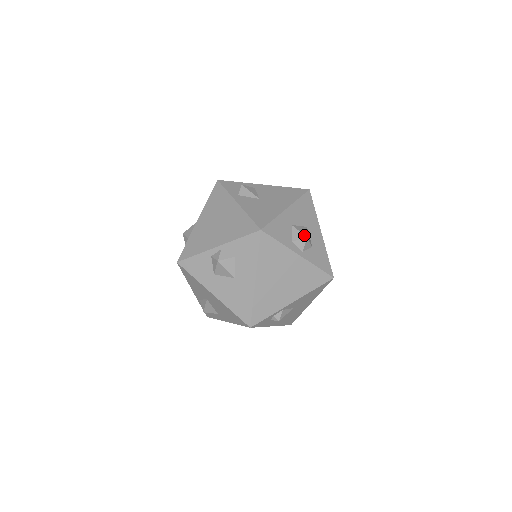
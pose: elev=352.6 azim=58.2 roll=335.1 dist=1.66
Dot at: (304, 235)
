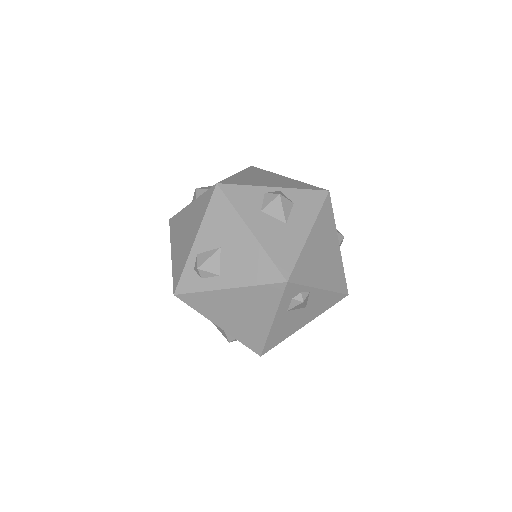
Dot at: (341, 234)
